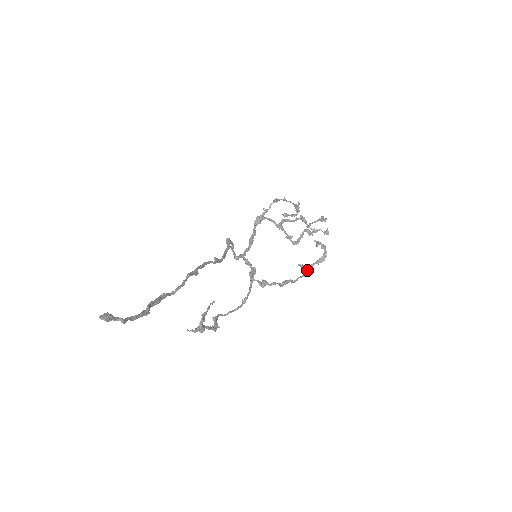
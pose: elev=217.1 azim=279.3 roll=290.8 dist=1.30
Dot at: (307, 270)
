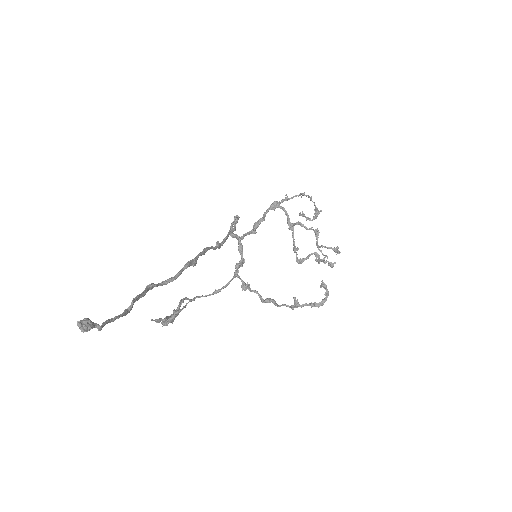
Dot at: (298, 306)
